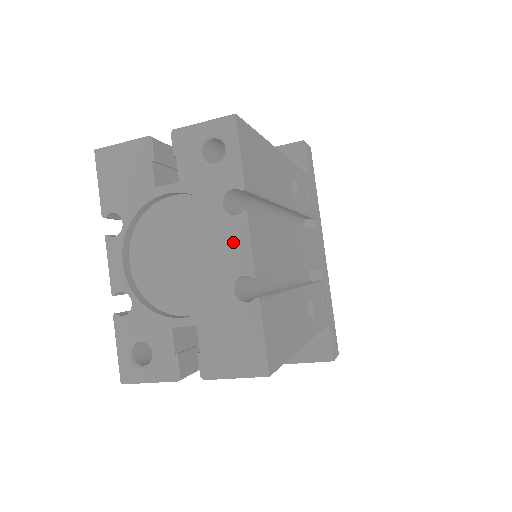
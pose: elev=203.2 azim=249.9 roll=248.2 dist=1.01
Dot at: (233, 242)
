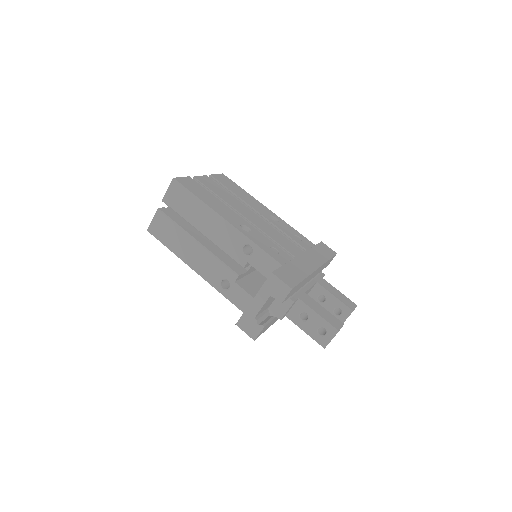
Dot at: occluded
